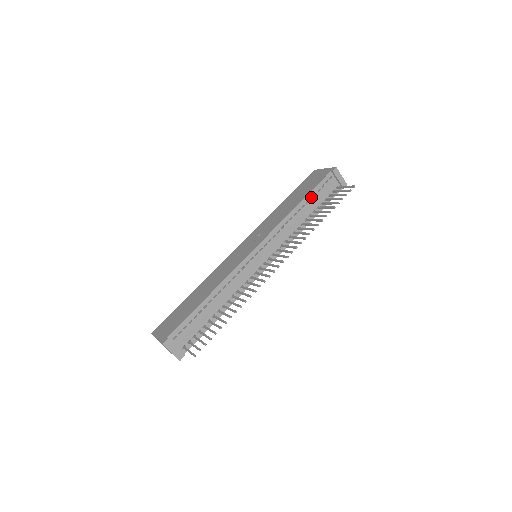
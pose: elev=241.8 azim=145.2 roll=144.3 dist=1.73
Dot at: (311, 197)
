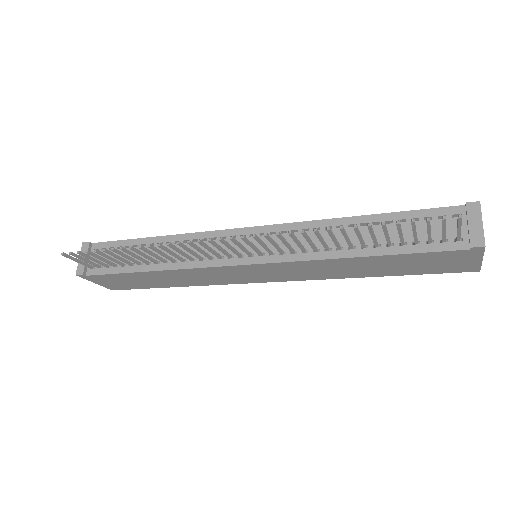
Dot at: (393, 224)
